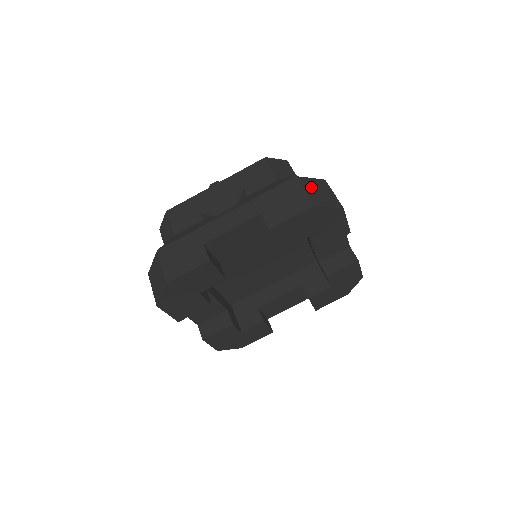
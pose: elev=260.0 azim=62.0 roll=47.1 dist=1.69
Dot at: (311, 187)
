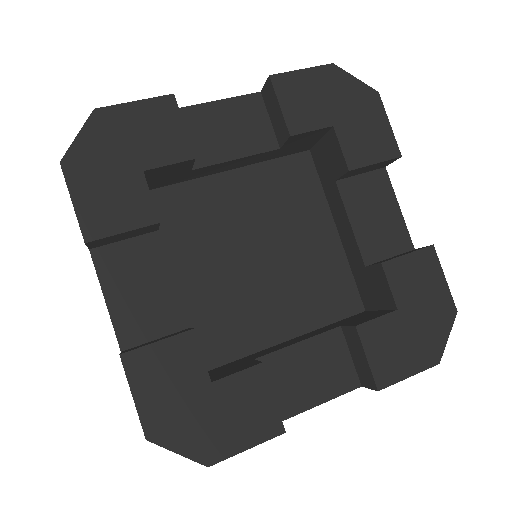
Dot at: occluded
